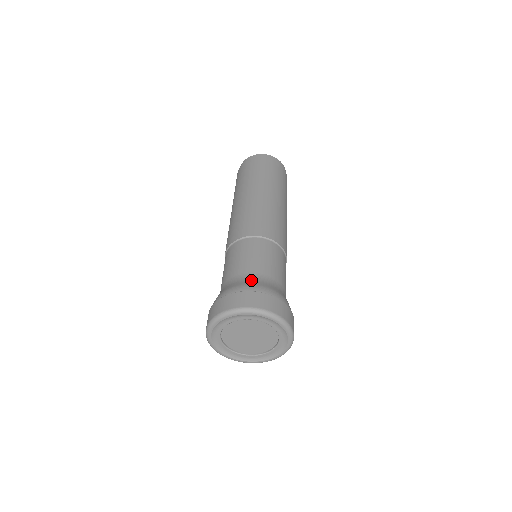
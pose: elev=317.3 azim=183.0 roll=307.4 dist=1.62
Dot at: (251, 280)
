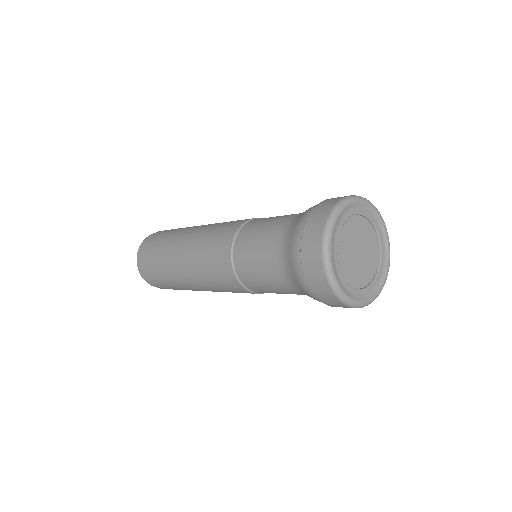
Dot at: occluded
